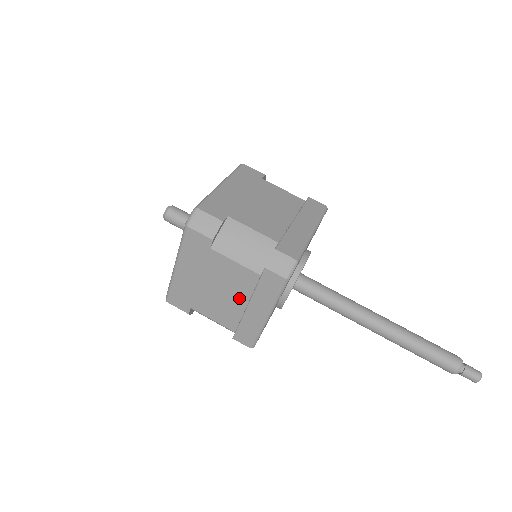
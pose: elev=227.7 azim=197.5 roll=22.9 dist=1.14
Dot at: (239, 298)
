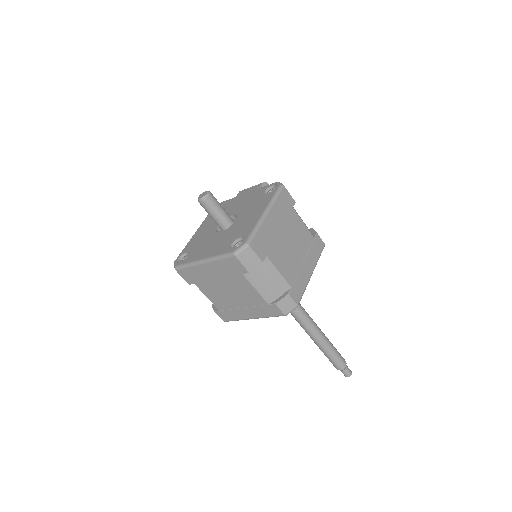
Dot at: (240, 302)
